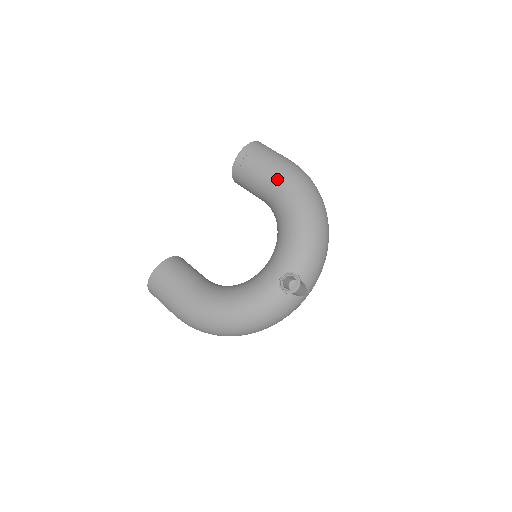
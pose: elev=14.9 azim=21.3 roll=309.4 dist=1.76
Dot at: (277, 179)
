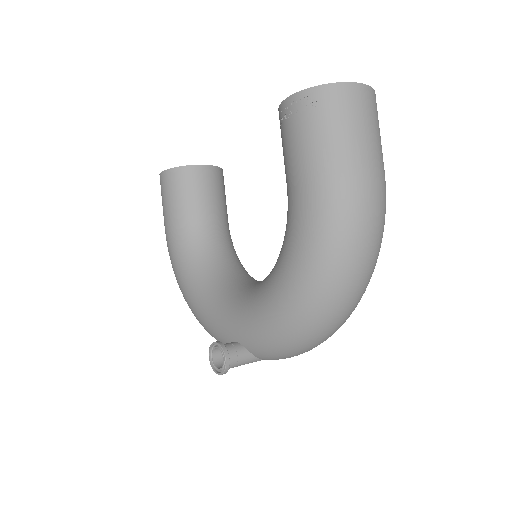
Dot at: (298, 207)
